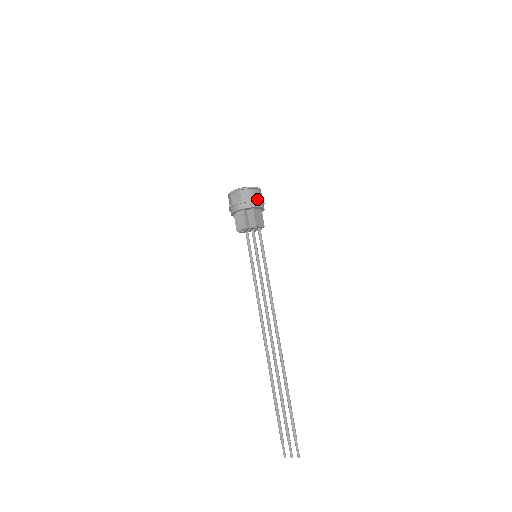
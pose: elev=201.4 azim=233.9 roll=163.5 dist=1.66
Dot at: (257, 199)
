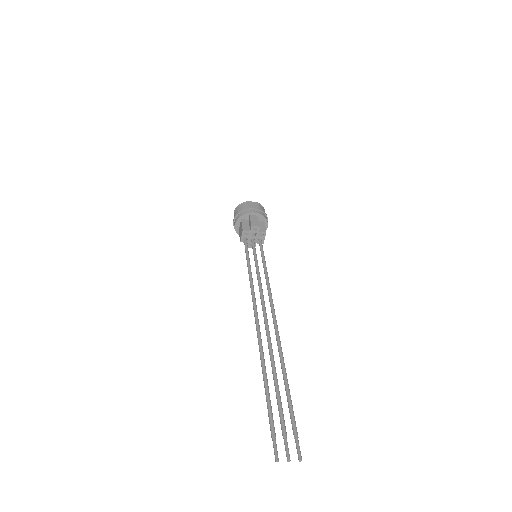
Dot at: occluded
